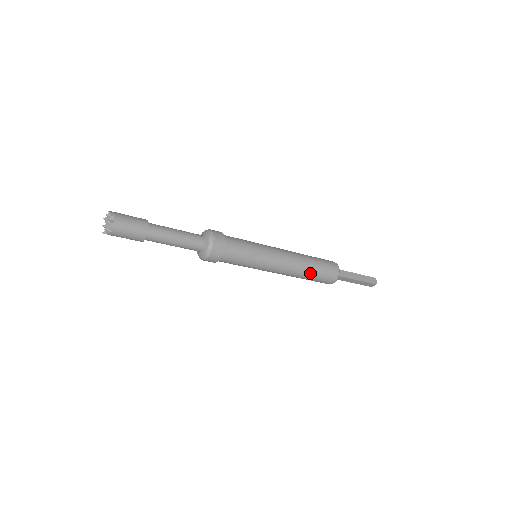
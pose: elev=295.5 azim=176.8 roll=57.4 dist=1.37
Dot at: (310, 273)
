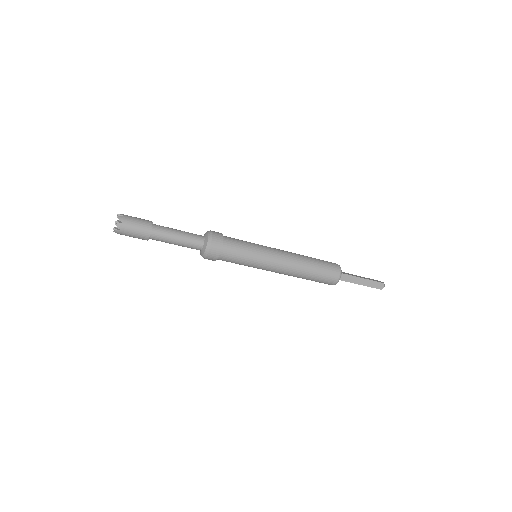
Dot at: (306, 278)
